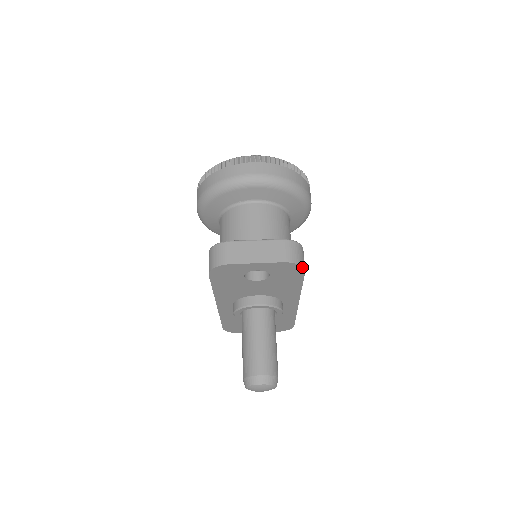
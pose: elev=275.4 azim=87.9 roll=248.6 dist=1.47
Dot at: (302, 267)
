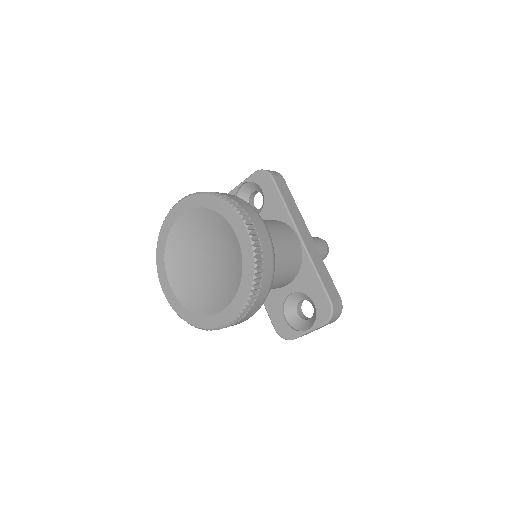
Dot at: (342, 307)
